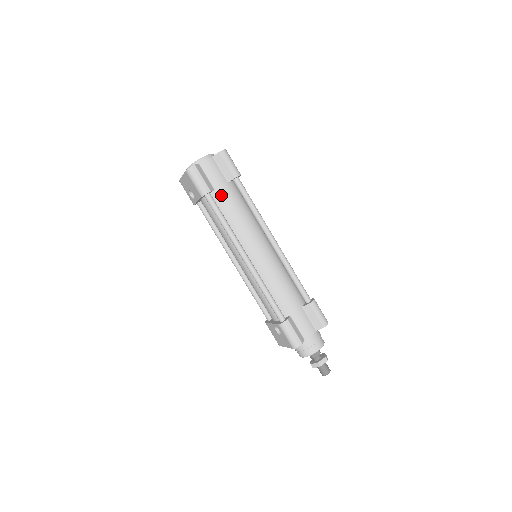
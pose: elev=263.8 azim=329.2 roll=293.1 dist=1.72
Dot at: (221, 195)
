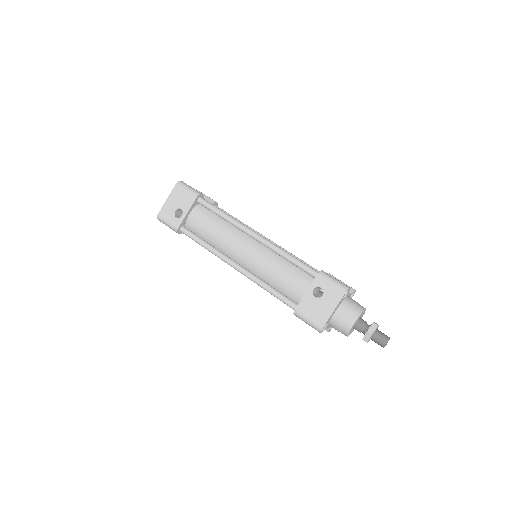
Dot at: occluded
